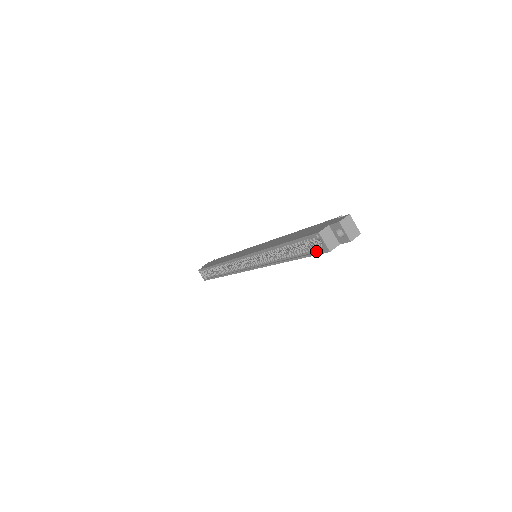
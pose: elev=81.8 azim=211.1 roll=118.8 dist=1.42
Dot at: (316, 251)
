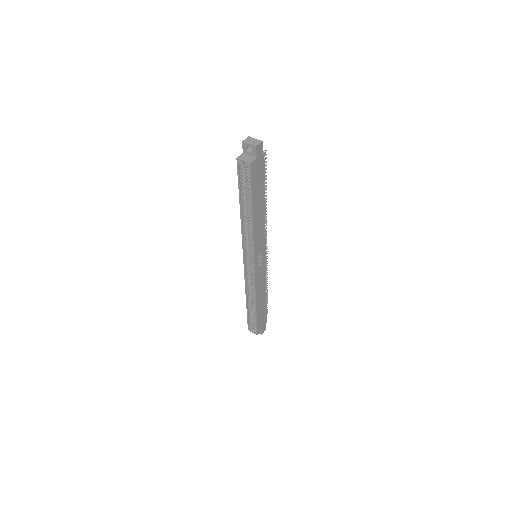
Dot at: (250, 177)
